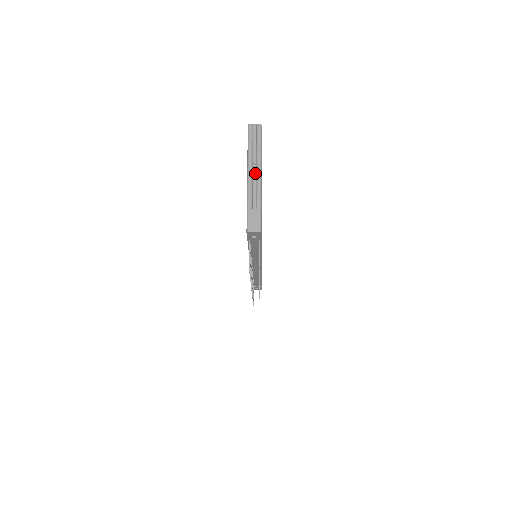
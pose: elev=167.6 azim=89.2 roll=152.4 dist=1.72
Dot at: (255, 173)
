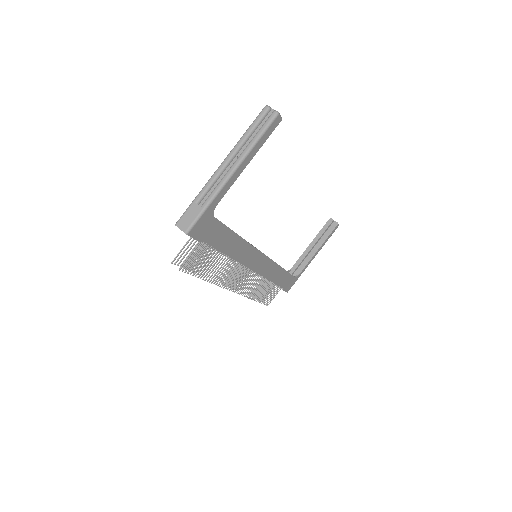
Dot at: (231, 166)
